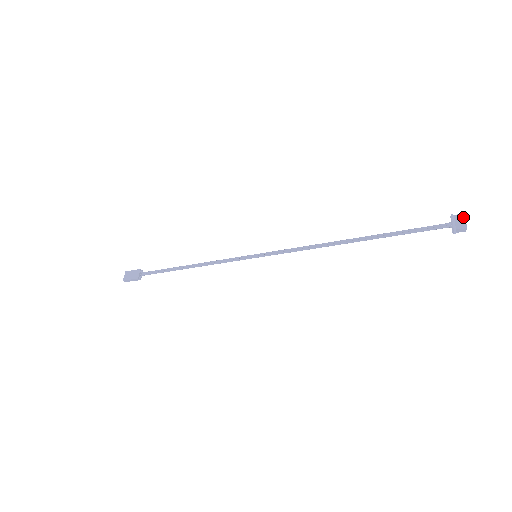
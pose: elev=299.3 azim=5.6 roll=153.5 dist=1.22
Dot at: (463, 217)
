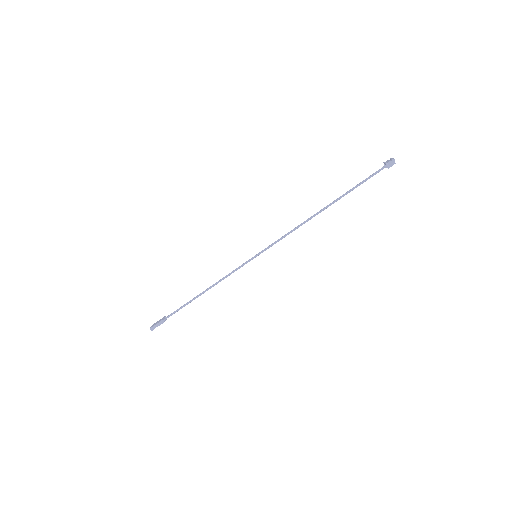
Dot at: (391, 158)
